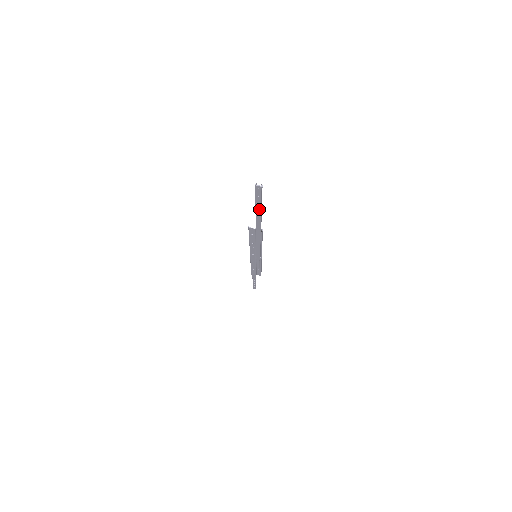
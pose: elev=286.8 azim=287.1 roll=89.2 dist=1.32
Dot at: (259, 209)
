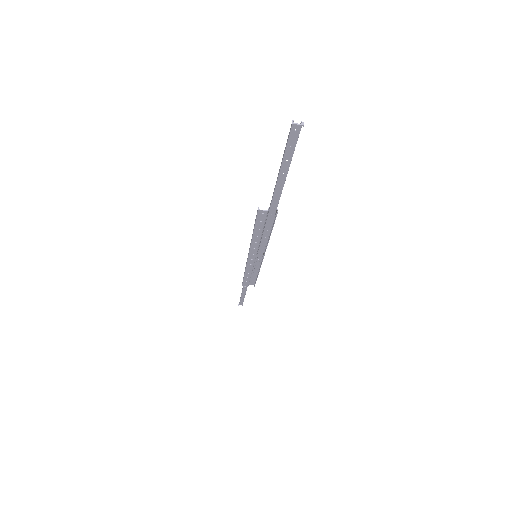
Dot at: (285, 172)
